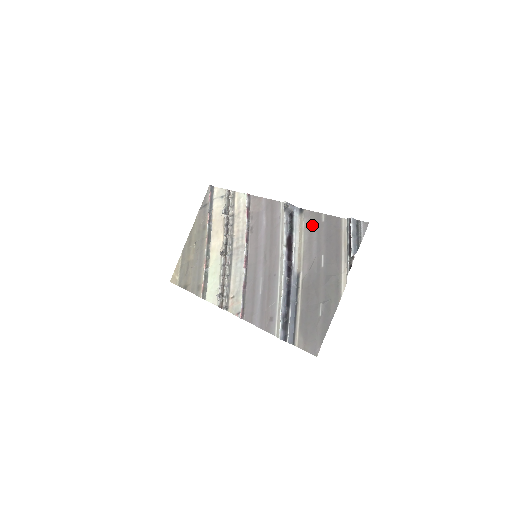
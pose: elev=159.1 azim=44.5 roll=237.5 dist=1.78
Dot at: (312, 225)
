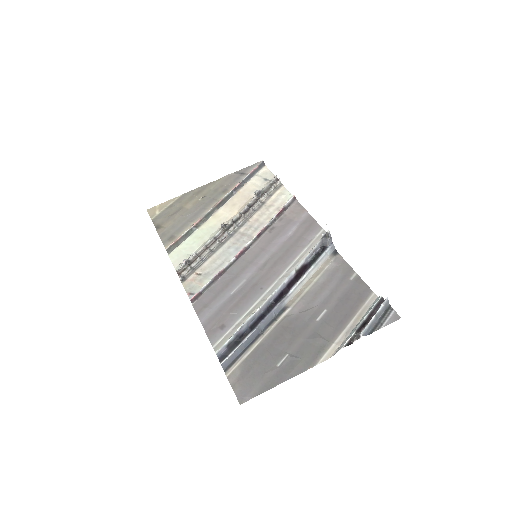
Dot at: (336, 274)
